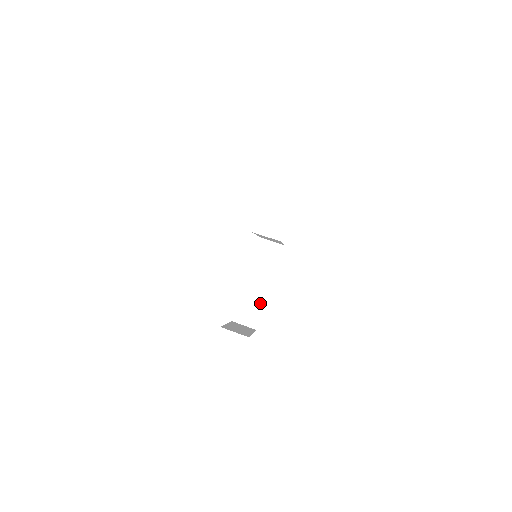
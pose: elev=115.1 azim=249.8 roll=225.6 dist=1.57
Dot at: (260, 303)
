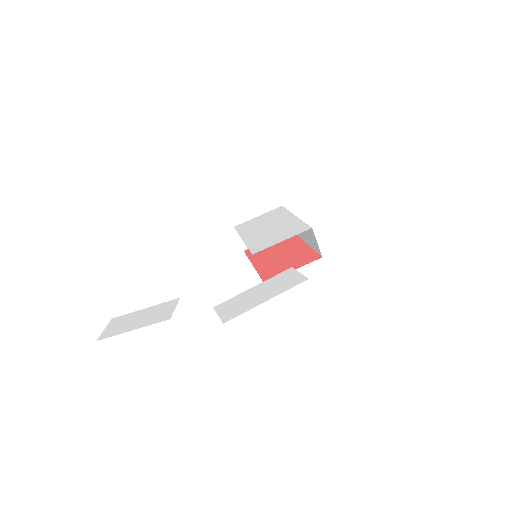
Dot at: occluded
